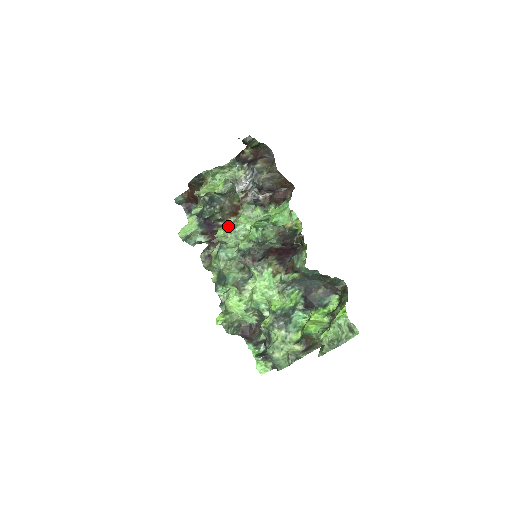
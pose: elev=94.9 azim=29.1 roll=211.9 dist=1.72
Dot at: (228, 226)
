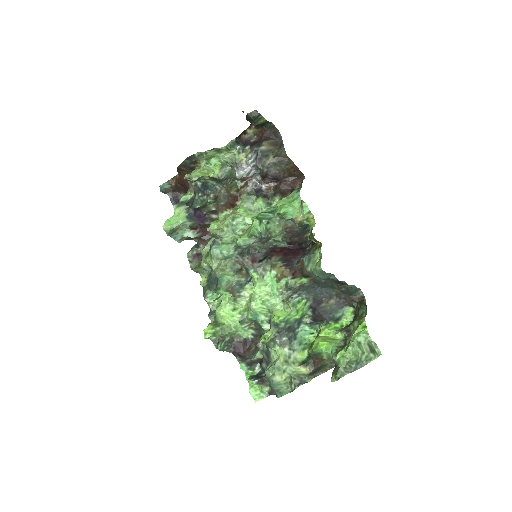
Dot at: (224, 218)
